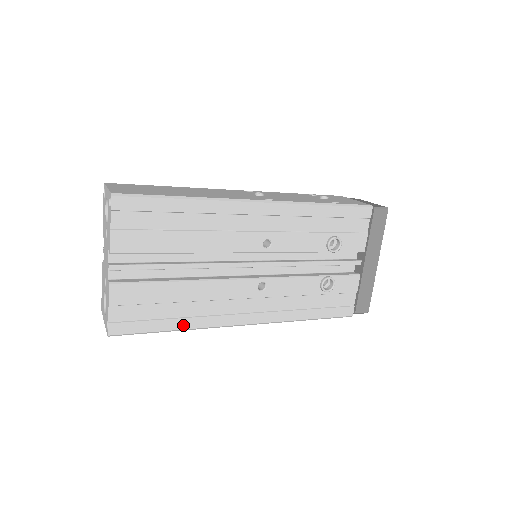
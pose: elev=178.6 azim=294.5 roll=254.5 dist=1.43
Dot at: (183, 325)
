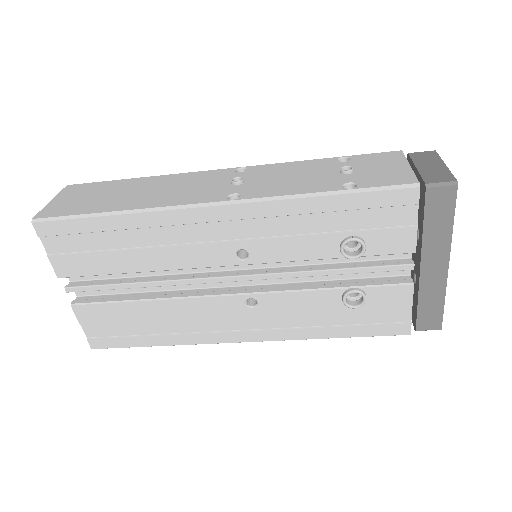
Dot at: (165, 341)
